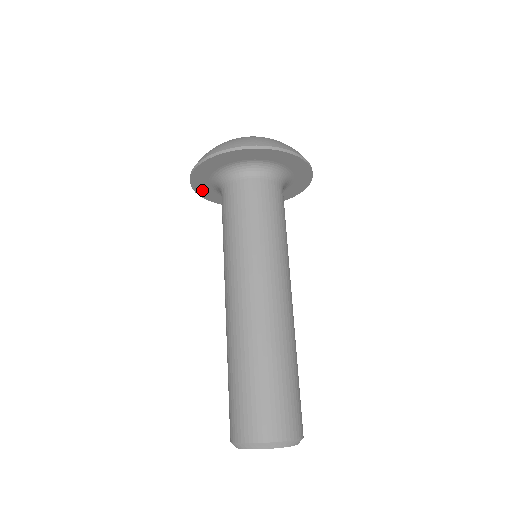
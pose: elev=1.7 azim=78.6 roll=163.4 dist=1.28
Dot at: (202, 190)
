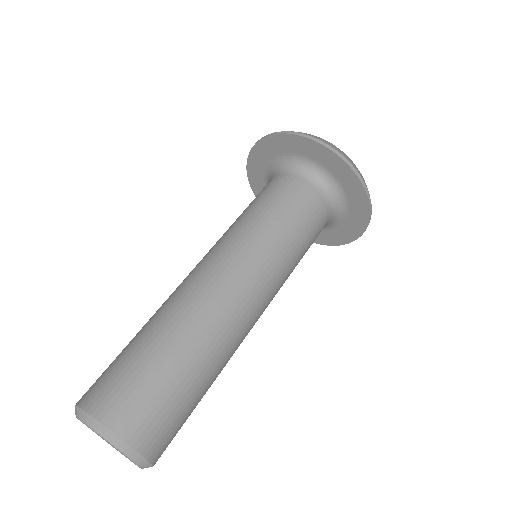
Dot at: (263, 149)
